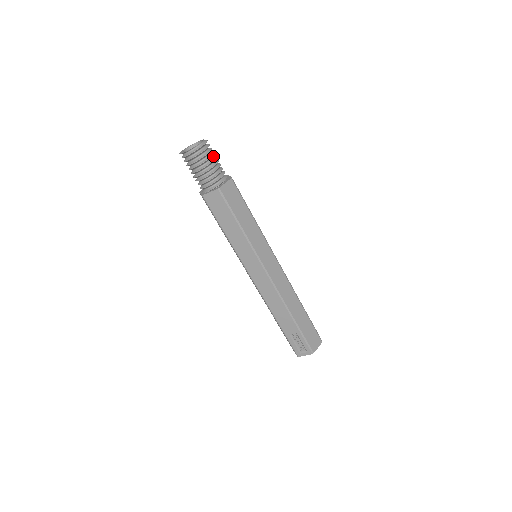
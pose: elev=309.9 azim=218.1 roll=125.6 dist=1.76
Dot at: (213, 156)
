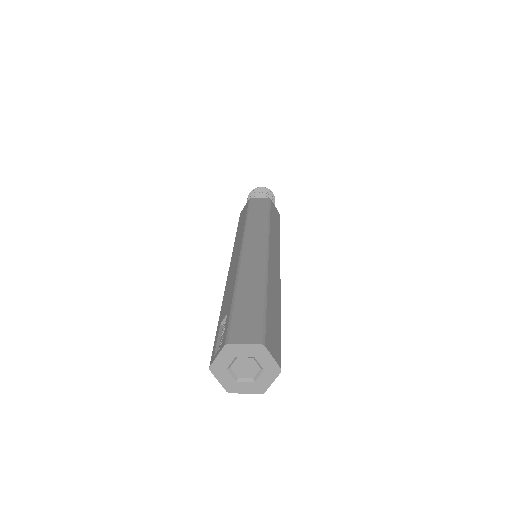
Dot at: occluded
